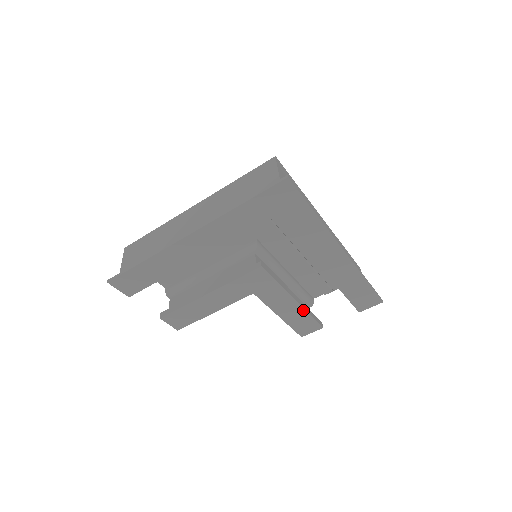
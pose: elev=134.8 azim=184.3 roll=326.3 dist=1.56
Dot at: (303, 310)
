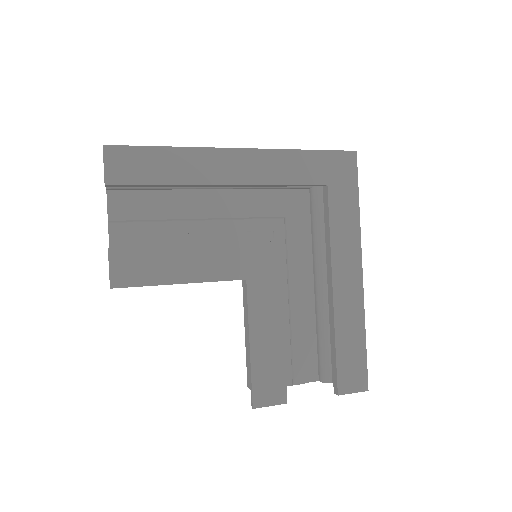
Dot at: (282, 349)
